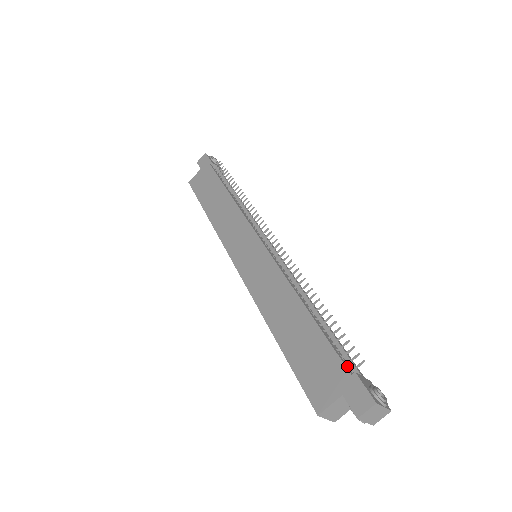
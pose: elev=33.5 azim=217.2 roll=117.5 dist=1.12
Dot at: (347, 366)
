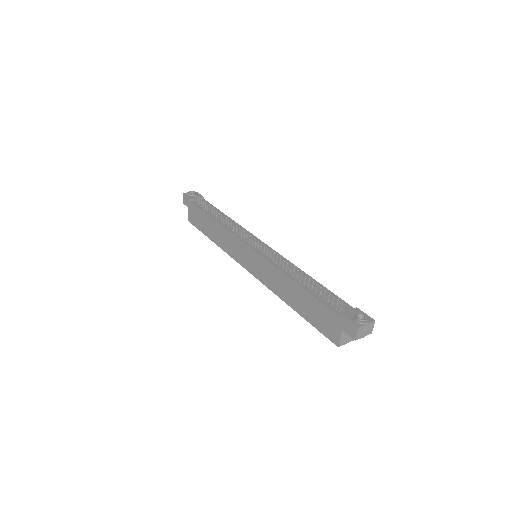
Dot at: (336, 311)
